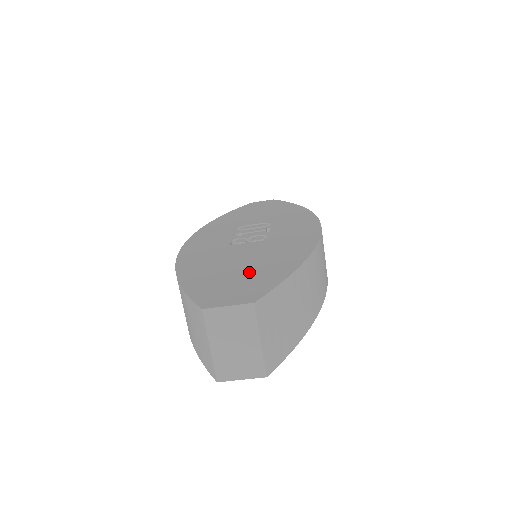
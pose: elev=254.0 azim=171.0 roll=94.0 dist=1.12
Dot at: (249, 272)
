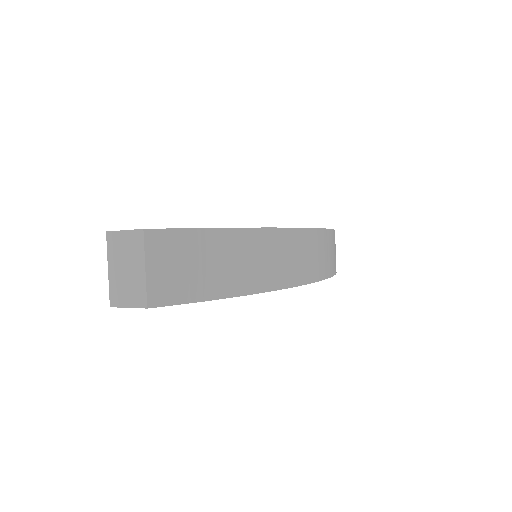
Dot at: occluded
